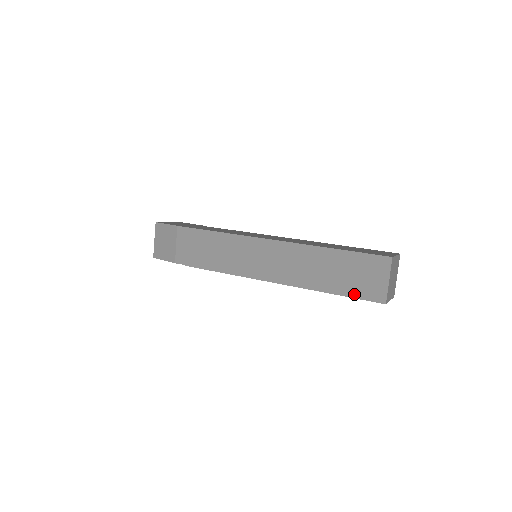
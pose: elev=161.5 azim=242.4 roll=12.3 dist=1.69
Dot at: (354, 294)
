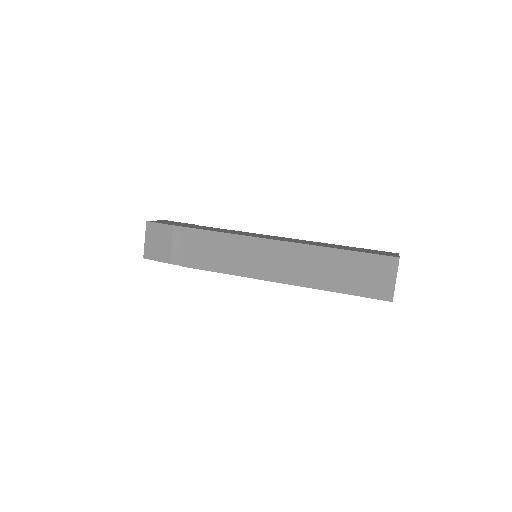
Dot at: (362, 293)
